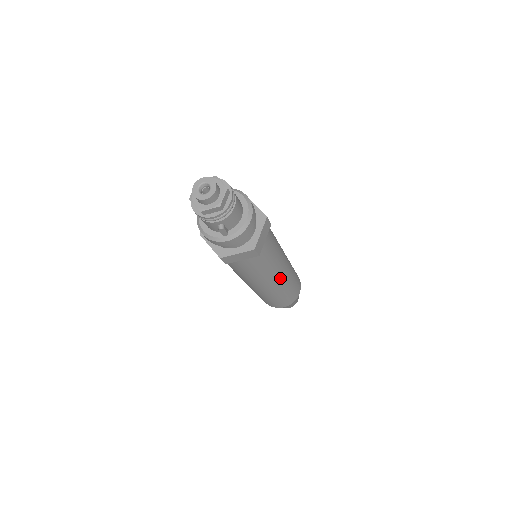
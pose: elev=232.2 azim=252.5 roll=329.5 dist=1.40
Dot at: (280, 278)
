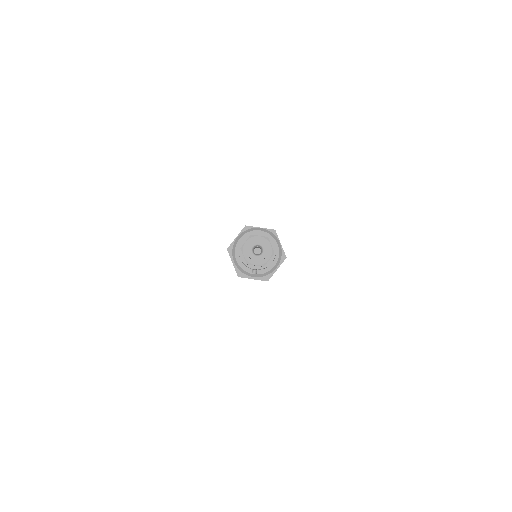
Dot at: occluded
